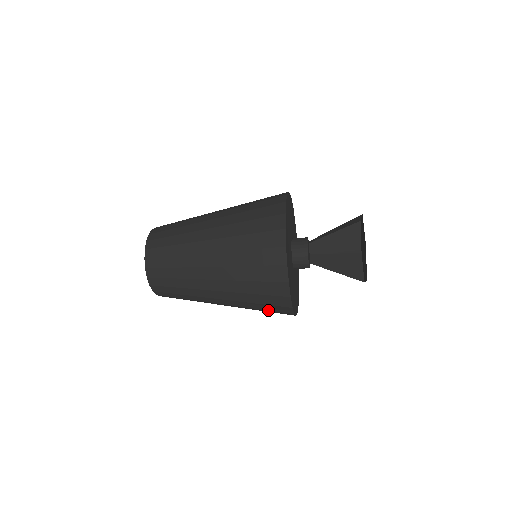
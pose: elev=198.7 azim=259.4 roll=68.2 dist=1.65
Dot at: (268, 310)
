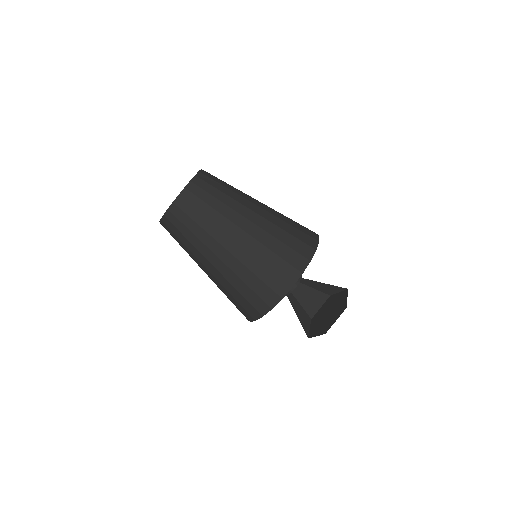
Dot at: (282, 258)
